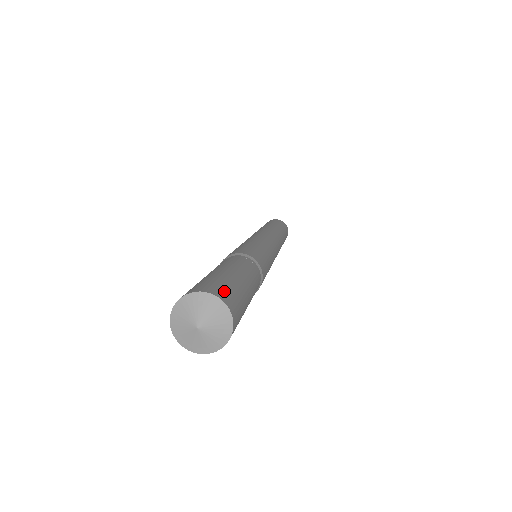
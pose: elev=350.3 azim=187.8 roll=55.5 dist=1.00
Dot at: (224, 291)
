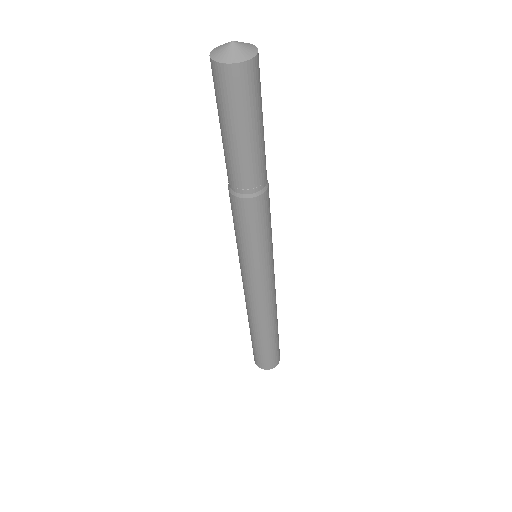
Dot at: occluded
